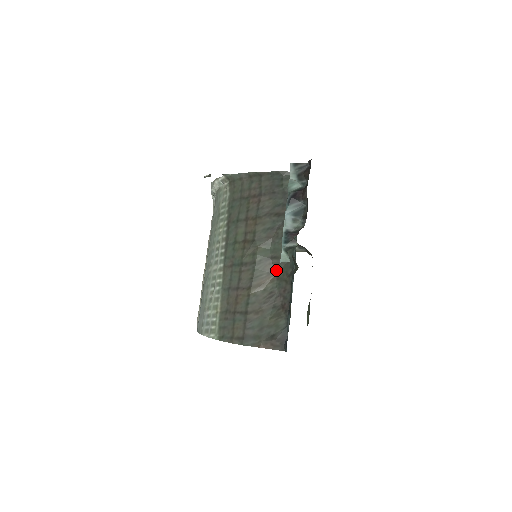
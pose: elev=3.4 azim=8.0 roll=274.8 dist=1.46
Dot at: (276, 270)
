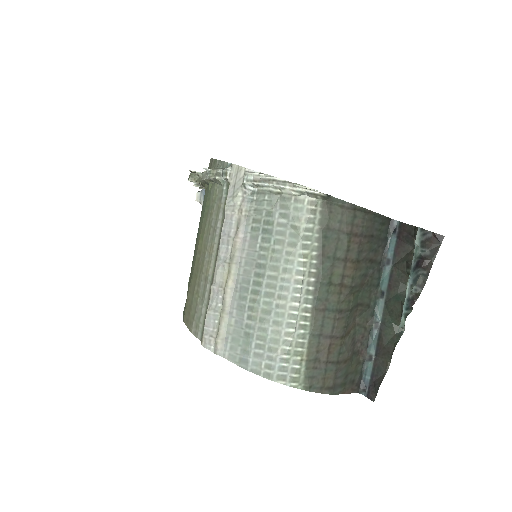
Dot at: (358, 316)
